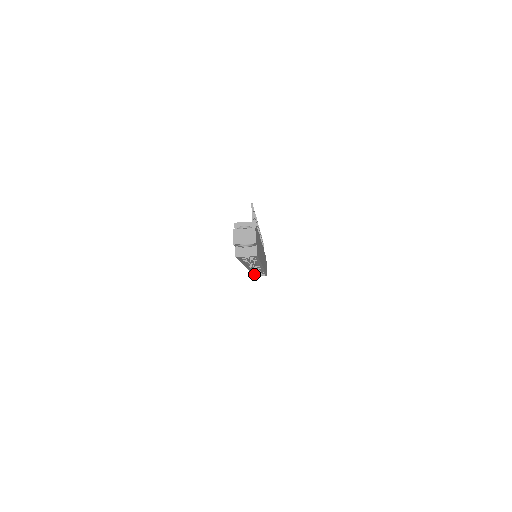
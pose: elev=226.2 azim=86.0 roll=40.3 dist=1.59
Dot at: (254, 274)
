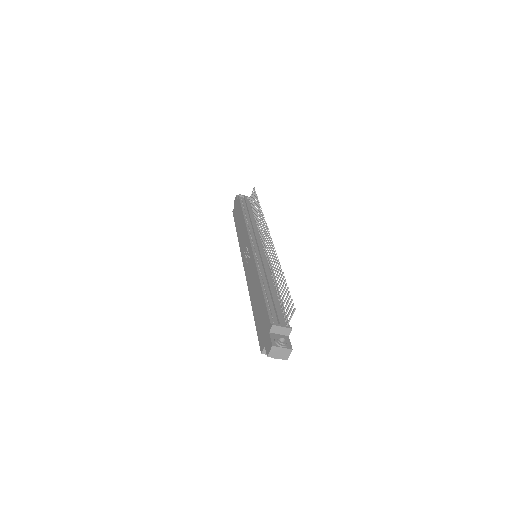
Dot at: occluded
